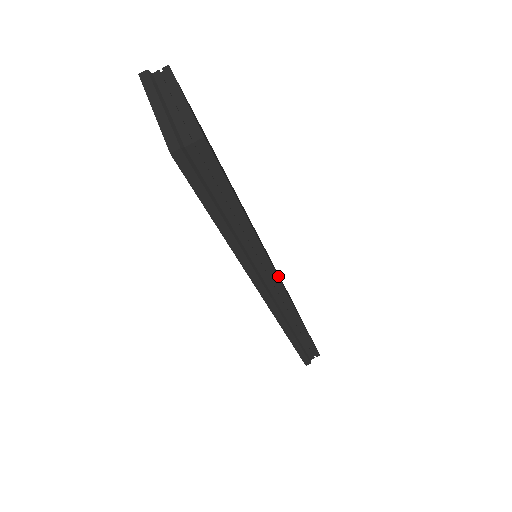
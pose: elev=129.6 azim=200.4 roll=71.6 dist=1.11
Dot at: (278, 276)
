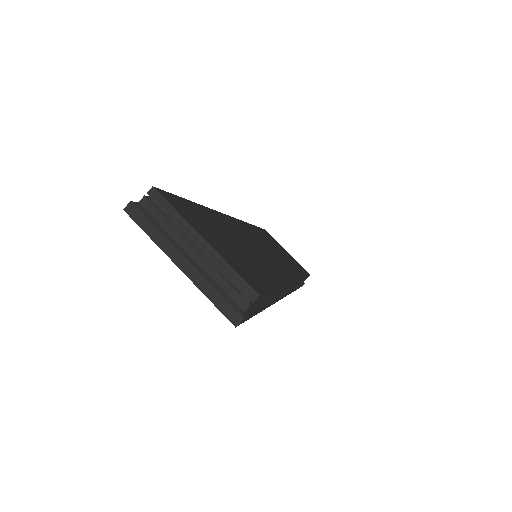
Dot at: (290, 277)
